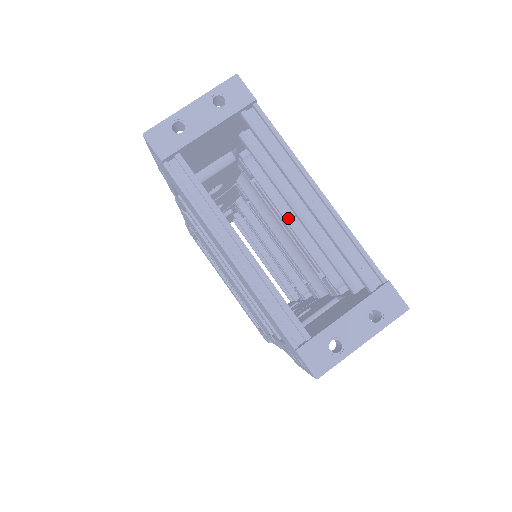
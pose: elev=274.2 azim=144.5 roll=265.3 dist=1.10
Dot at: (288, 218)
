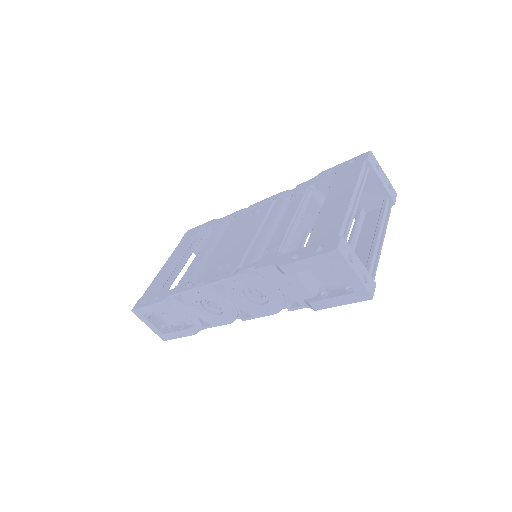
Dot at: occluded
